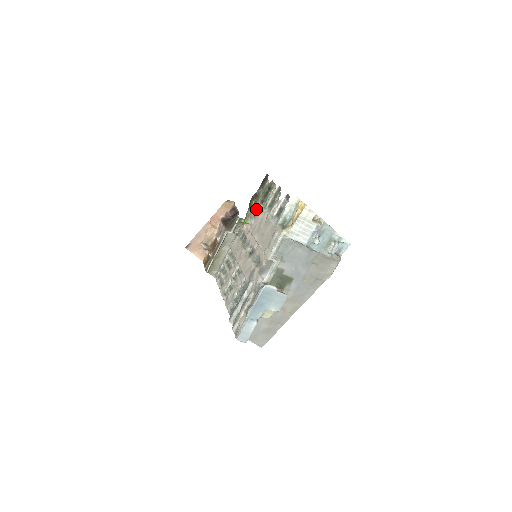
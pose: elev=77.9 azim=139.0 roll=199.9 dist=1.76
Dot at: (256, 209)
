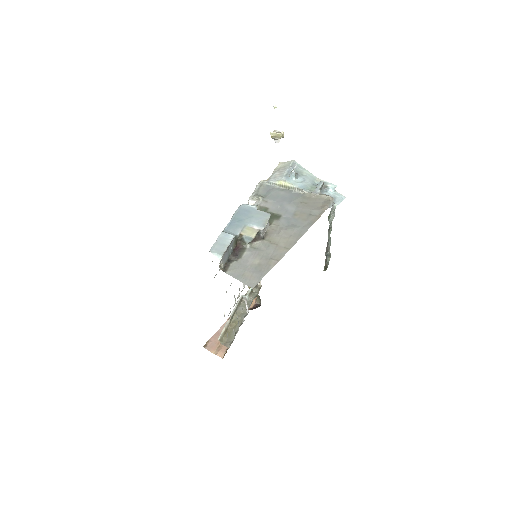
Dot at: occluded
